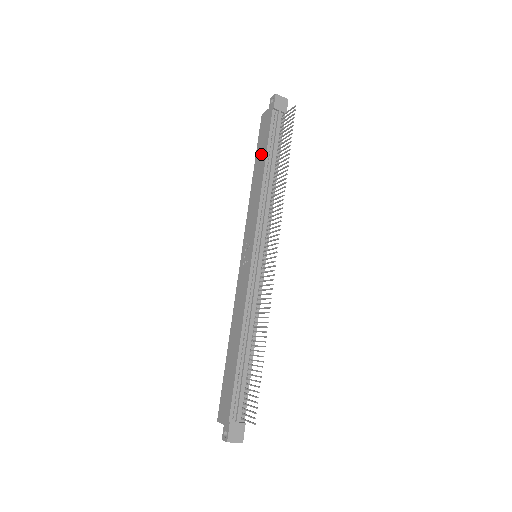
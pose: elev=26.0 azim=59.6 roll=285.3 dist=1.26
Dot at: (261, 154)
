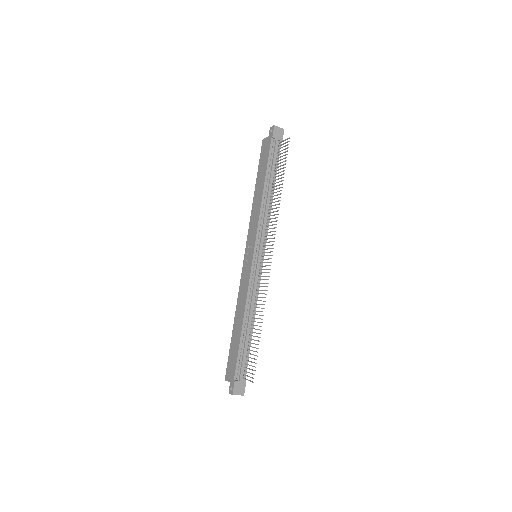
Dot at: (261, 174)
